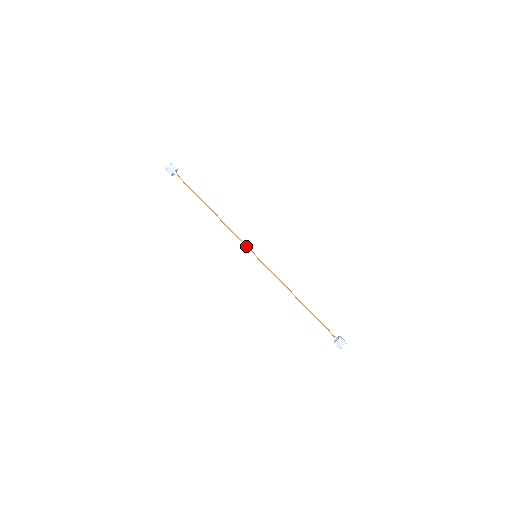
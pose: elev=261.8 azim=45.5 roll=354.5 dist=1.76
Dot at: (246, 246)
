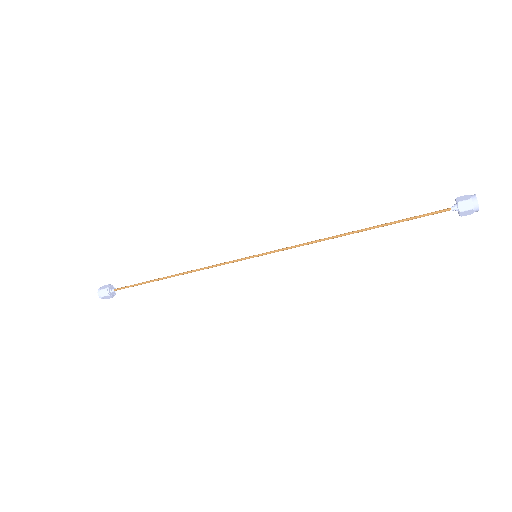
Dot at: (235, 261)
